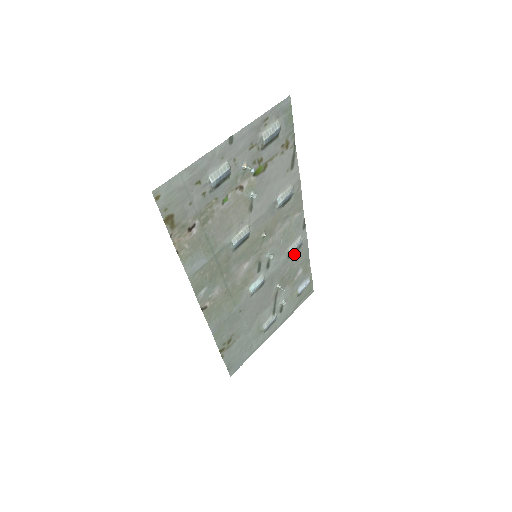
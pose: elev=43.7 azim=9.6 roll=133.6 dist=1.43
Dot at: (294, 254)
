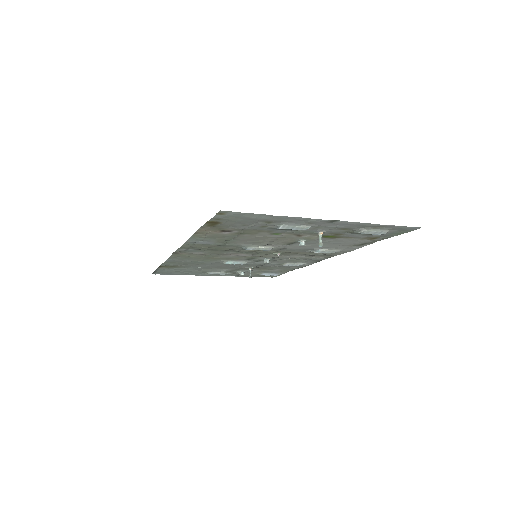
Dot at: occluded
